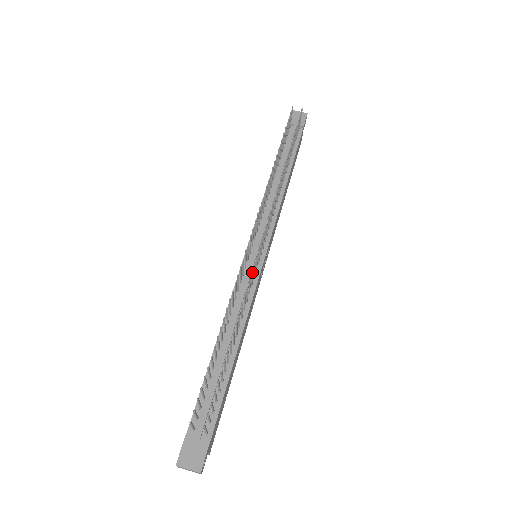
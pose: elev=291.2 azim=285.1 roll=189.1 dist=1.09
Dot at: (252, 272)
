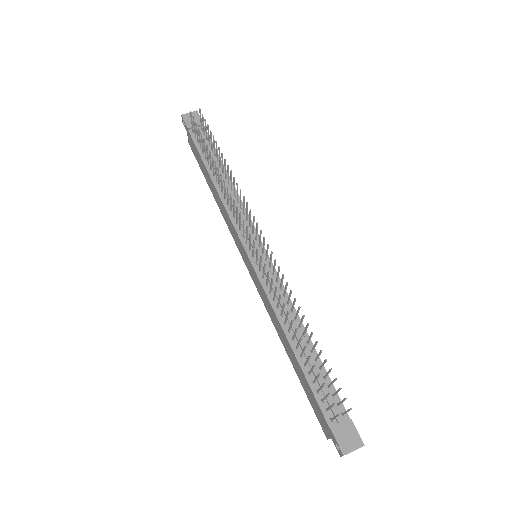
Dot at: (279, 269)
